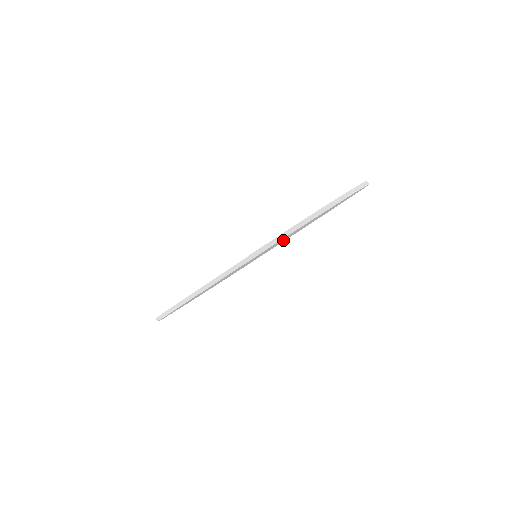
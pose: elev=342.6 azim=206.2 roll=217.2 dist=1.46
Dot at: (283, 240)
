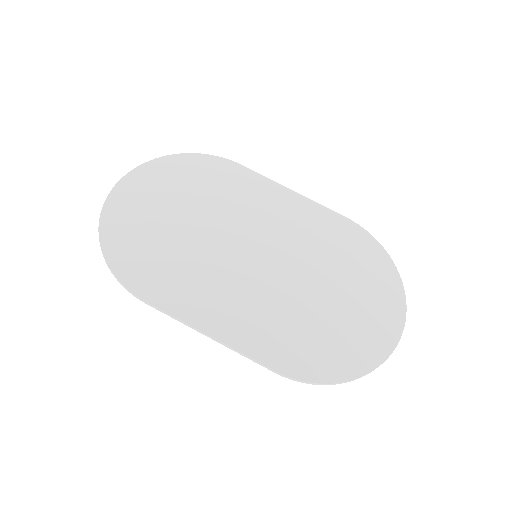
Dot at: (293, 257)
